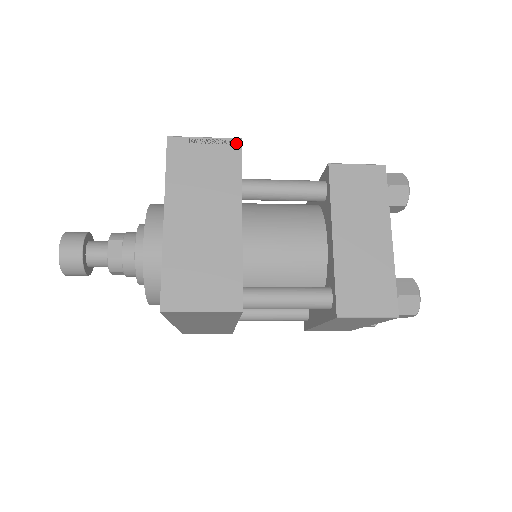
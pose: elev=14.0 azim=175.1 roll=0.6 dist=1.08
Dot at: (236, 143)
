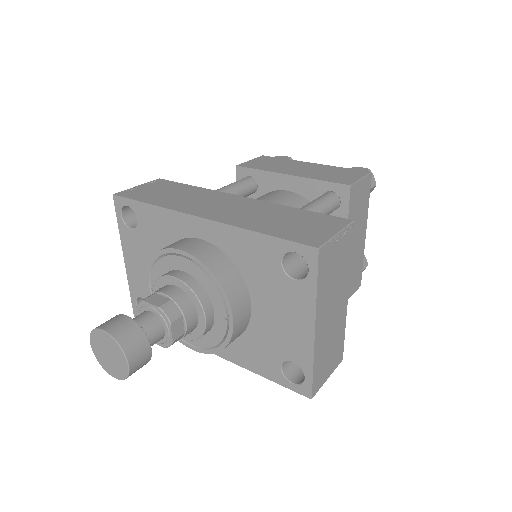
Dot at: (349, 226)
